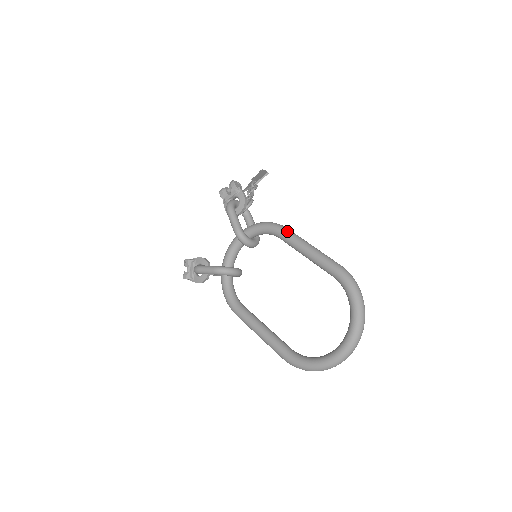
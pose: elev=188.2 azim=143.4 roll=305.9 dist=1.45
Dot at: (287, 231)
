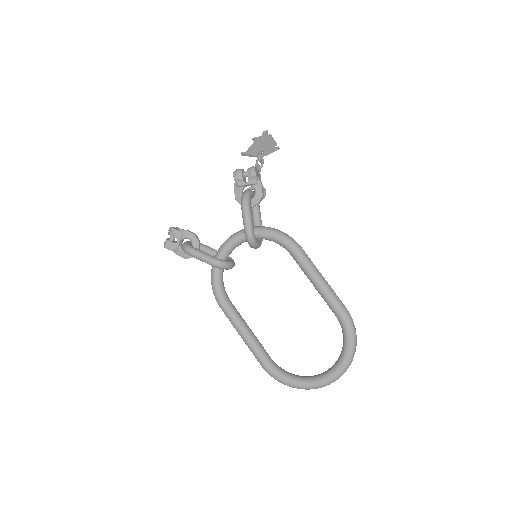
Dot at: (302, 253)
